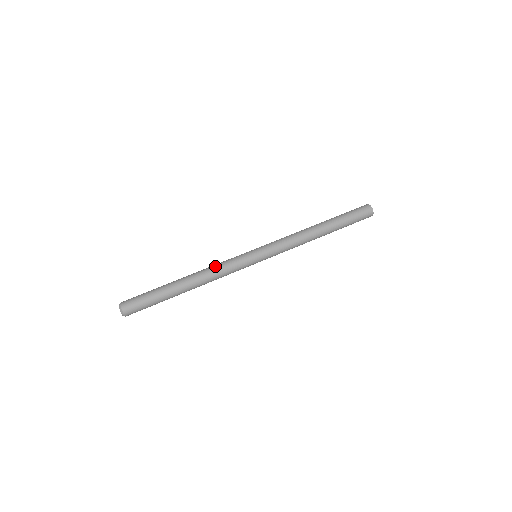
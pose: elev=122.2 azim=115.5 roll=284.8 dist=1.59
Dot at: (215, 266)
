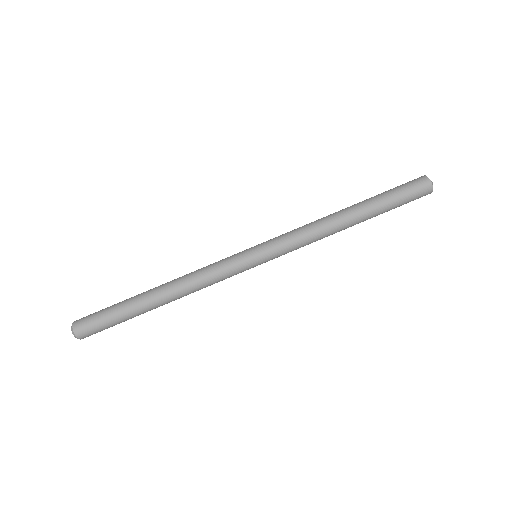
Dot at: (201, 282)
